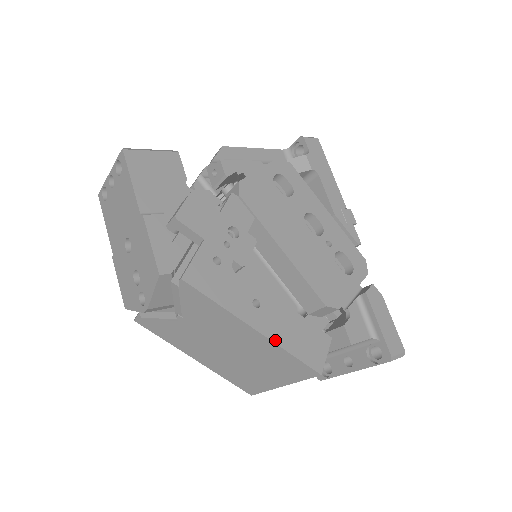
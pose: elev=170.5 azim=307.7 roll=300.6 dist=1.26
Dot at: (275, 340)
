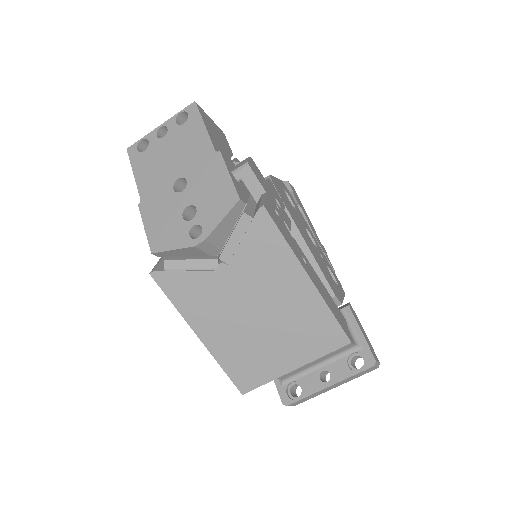
Dot at: (322, 295)
